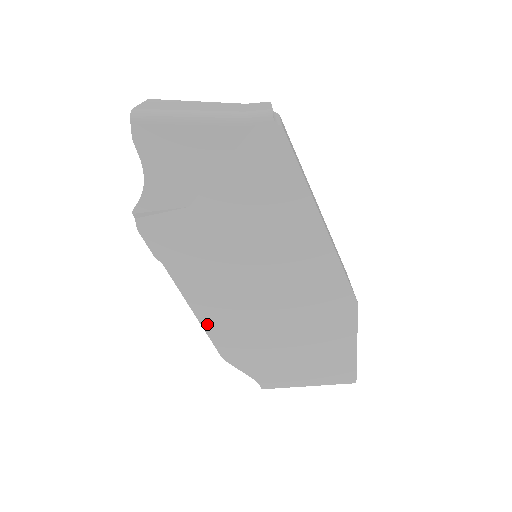
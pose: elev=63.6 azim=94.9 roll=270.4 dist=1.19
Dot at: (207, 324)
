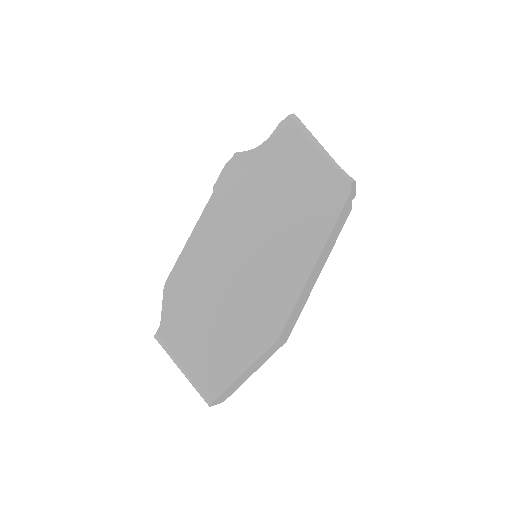
Dot at: (186, 252)
